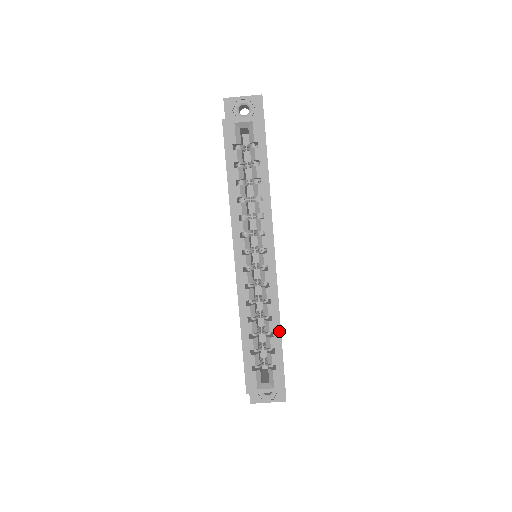
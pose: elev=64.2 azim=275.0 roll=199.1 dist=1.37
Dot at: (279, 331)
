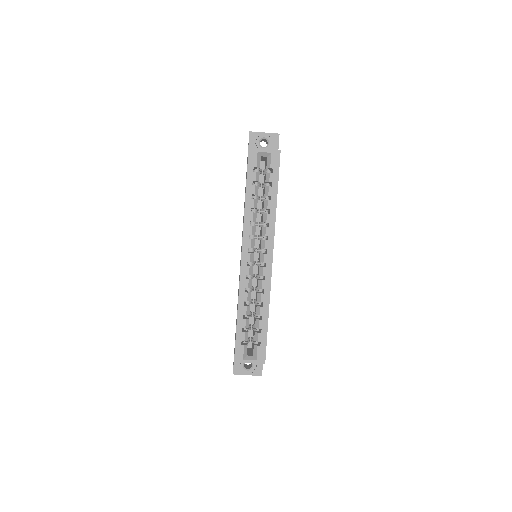
Dot at: (267, 315)
